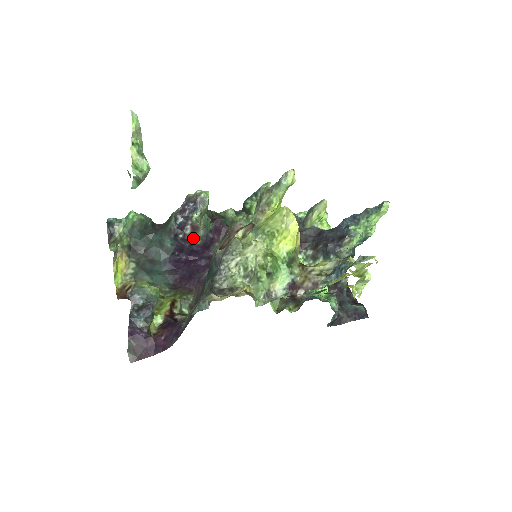
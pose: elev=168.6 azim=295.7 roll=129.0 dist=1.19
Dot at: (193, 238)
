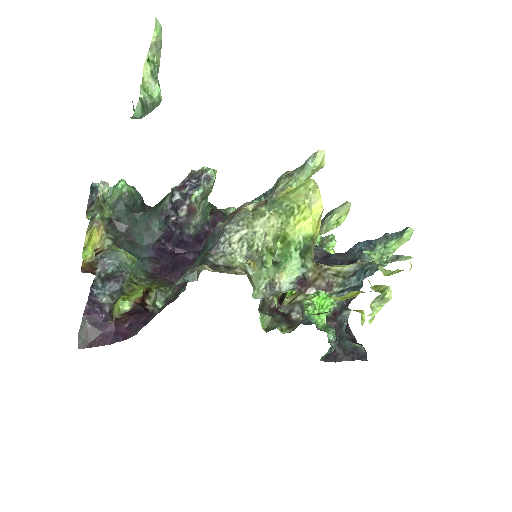
Dot at: (187, 224)
